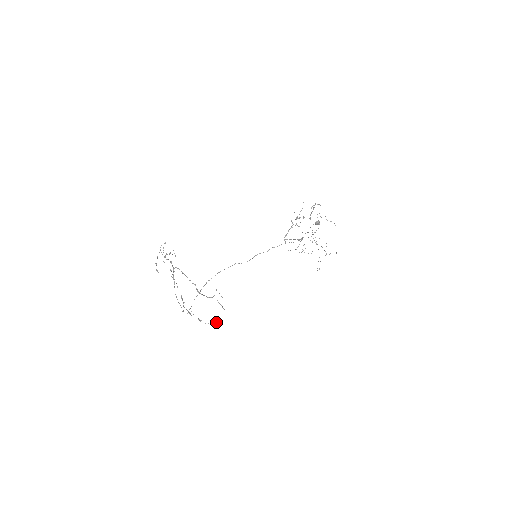
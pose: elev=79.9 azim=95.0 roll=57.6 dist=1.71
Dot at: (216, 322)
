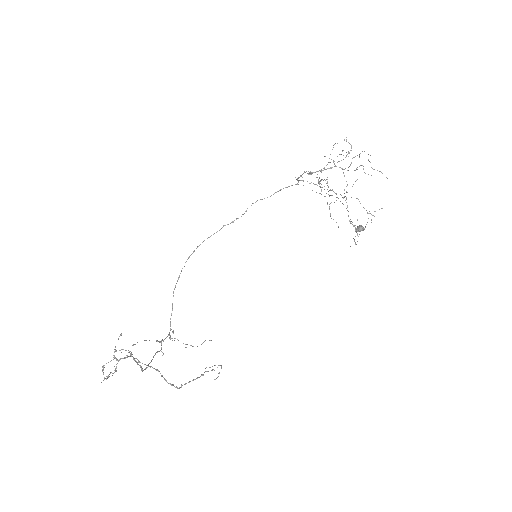
Dot at: occluded
